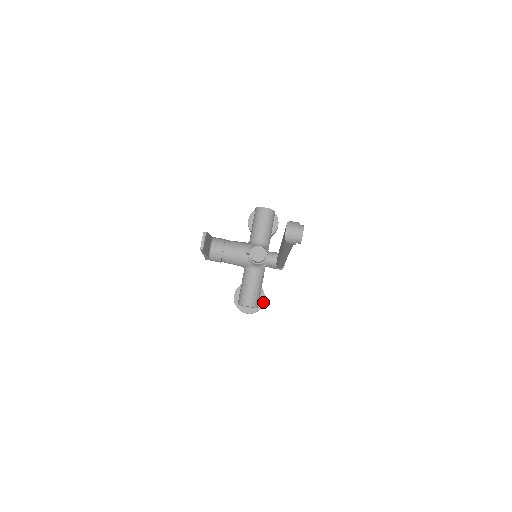
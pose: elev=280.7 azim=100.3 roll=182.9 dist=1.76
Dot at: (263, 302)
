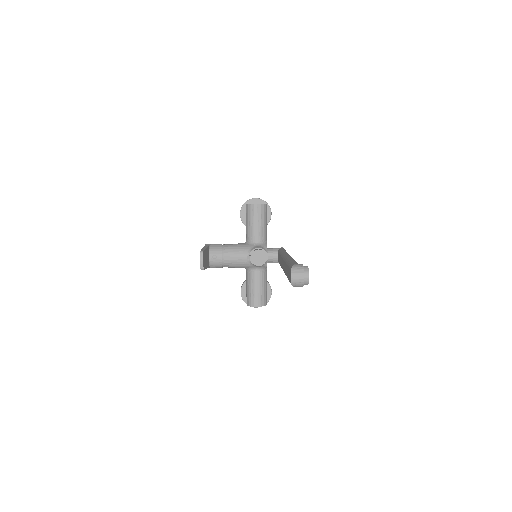
Dot at: (270, 294)
